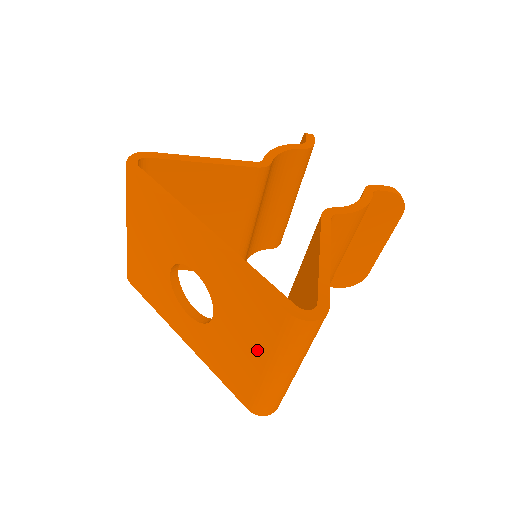
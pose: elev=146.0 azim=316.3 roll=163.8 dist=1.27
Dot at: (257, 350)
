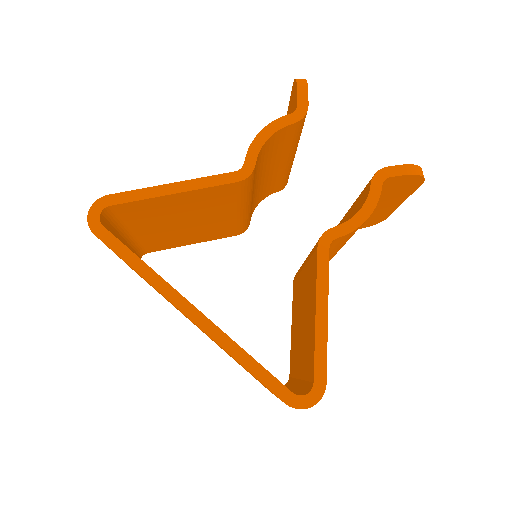
Dot at: occluded
